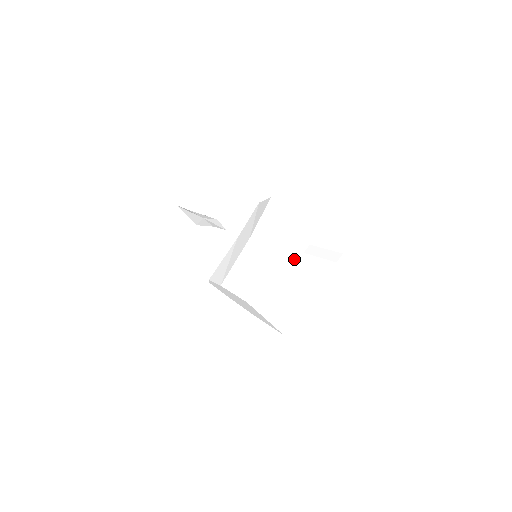
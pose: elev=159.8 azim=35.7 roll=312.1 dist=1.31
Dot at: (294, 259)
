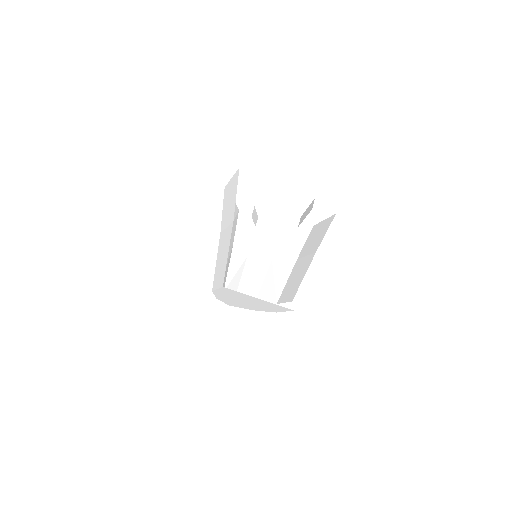
Dot at: (294, 239)
